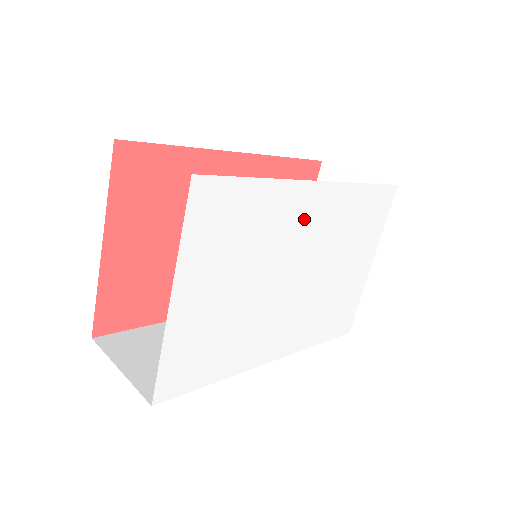
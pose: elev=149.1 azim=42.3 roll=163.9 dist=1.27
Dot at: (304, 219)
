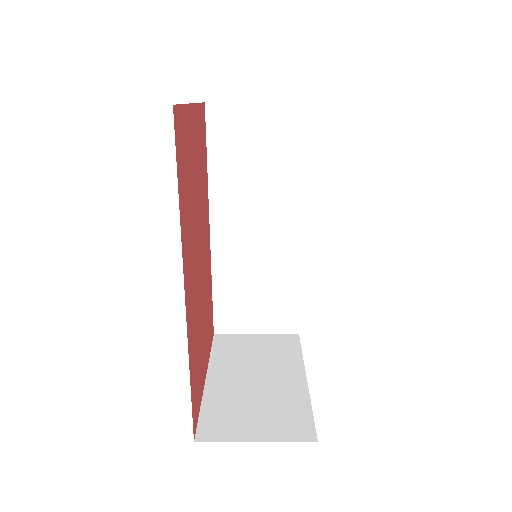
Dot at: occluded
